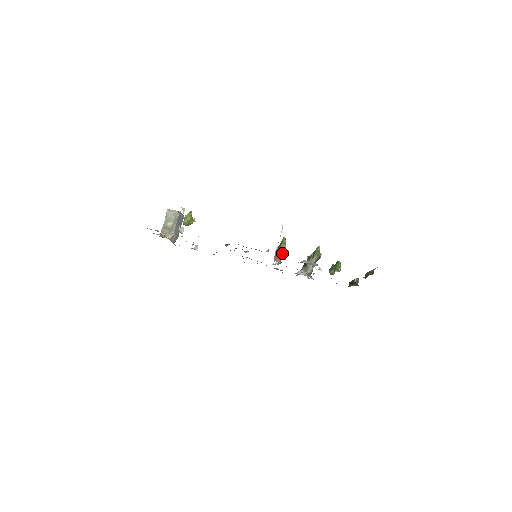
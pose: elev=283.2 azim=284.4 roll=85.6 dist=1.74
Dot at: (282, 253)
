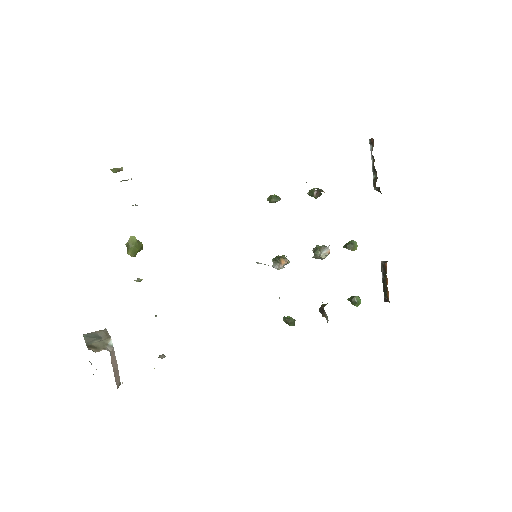
Dot at: occluded
